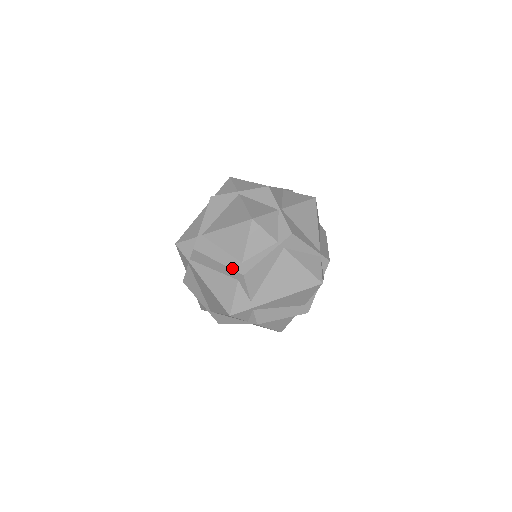
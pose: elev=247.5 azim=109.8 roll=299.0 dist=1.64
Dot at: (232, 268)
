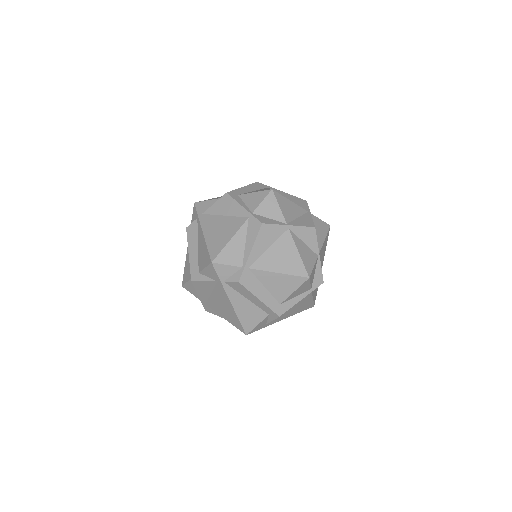
Dot at: (271, 308)
